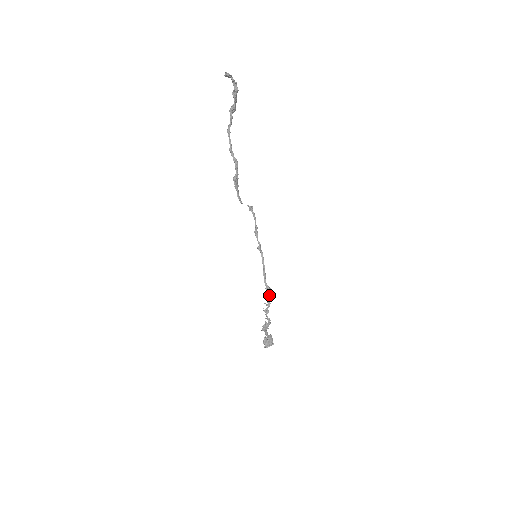
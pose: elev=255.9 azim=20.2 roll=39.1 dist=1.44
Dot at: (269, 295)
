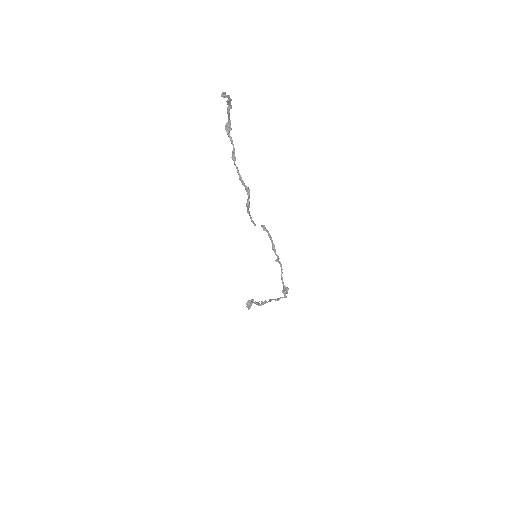
Dot at: (286, 292)
